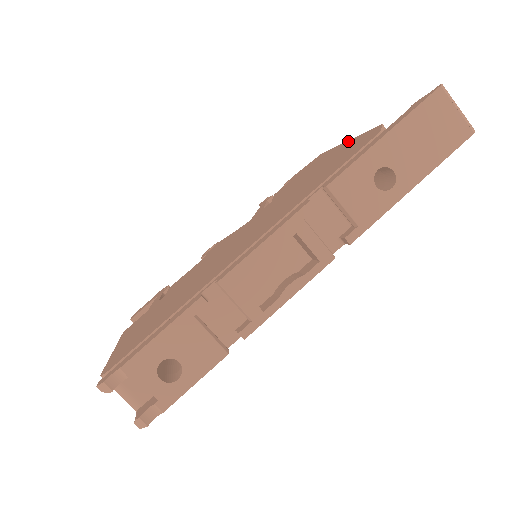
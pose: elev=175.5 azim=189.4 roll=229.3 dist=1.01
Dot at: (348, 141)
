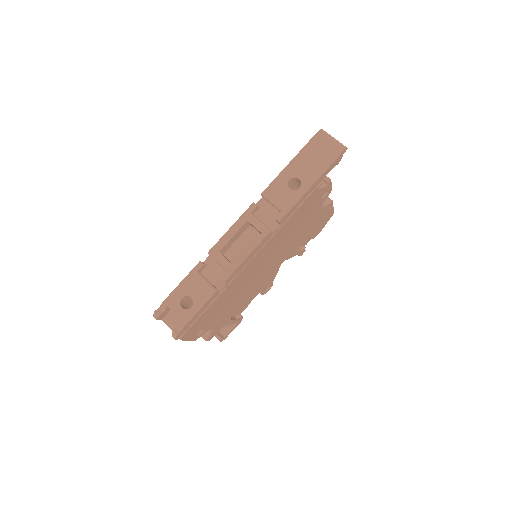
Dot at: occluded
